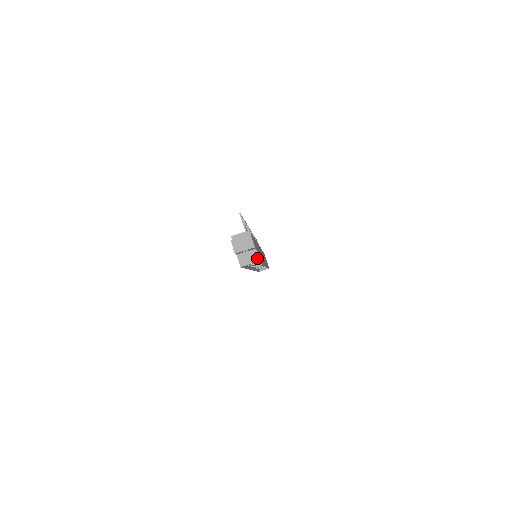
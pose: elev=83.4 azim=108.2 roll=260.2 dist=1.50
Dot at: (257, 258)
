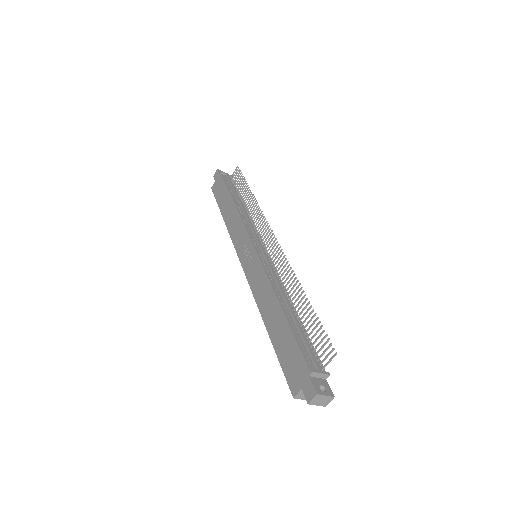
Dot at: occluded
